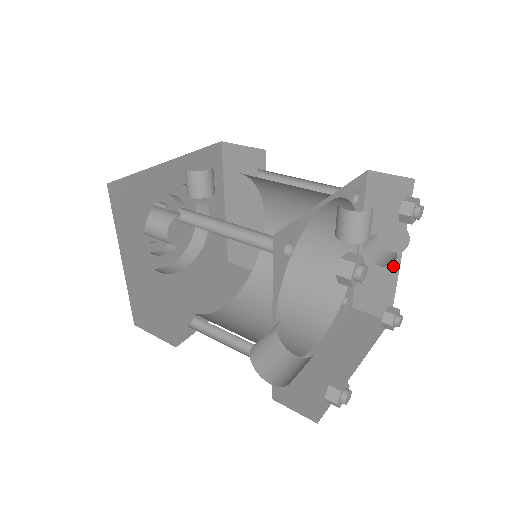
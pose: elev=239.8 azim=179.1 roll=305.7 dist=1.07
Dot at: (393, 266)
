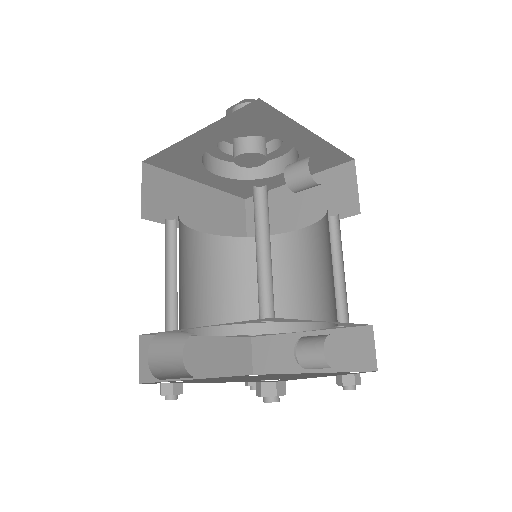
Dot at: (299, 367)
